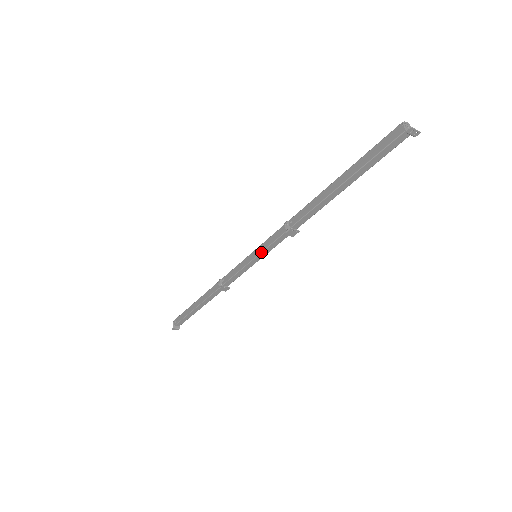
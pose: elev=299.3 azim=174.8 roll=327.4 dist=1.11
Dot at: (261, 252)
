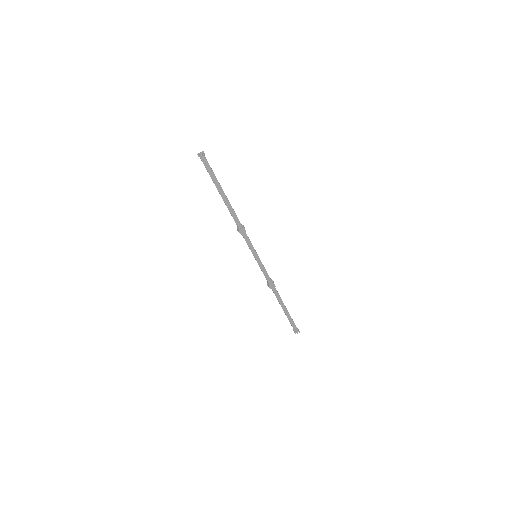
Dot at: occluded
